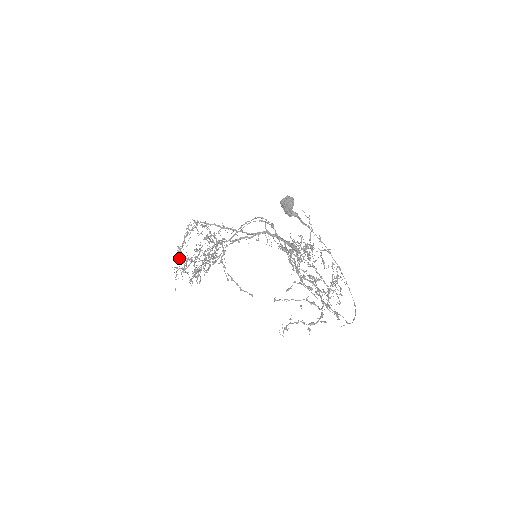
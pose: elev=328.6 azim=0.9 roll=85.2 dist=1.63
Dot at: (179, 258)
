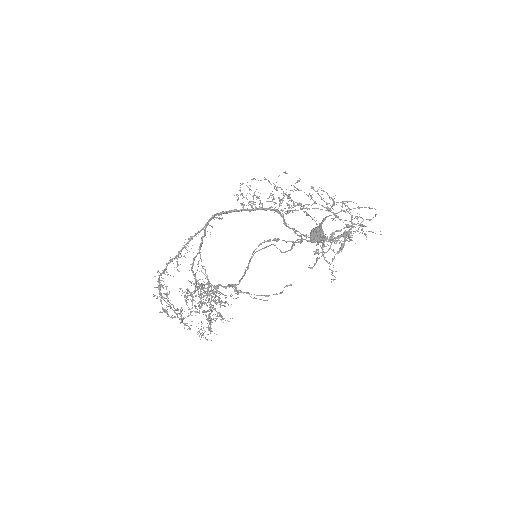
Dot at: occluded
